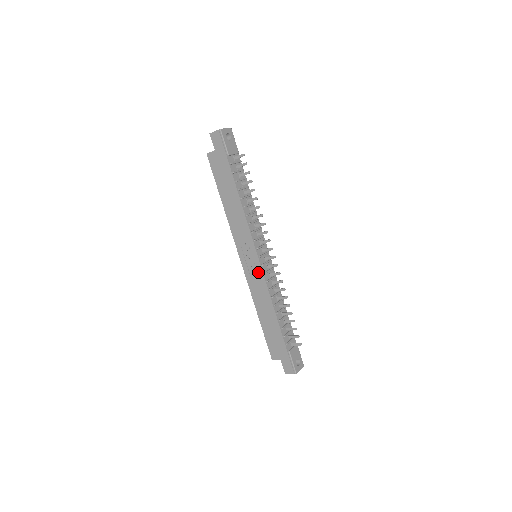
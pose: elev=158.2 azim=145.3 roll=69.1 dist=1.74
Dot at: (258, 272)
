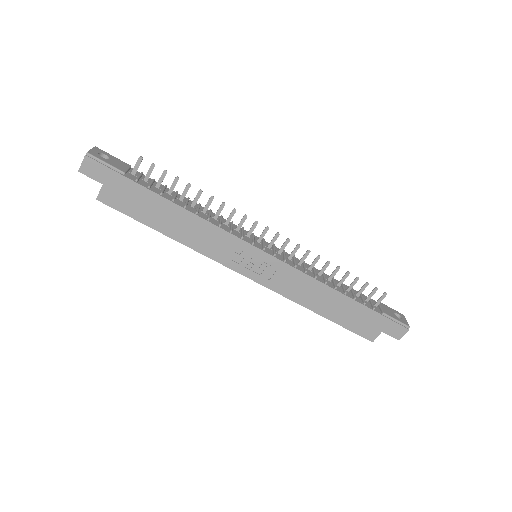
Dot at: (277, 267)
